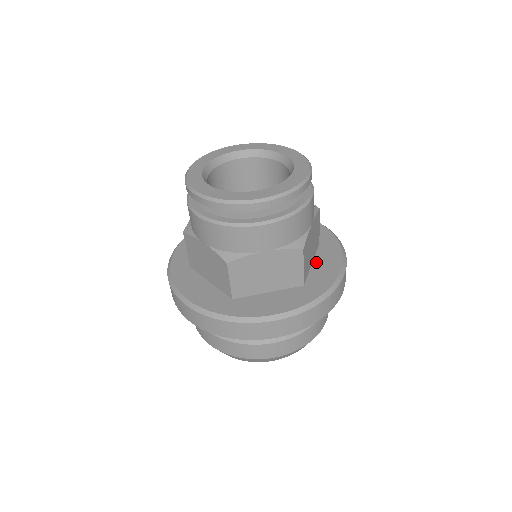
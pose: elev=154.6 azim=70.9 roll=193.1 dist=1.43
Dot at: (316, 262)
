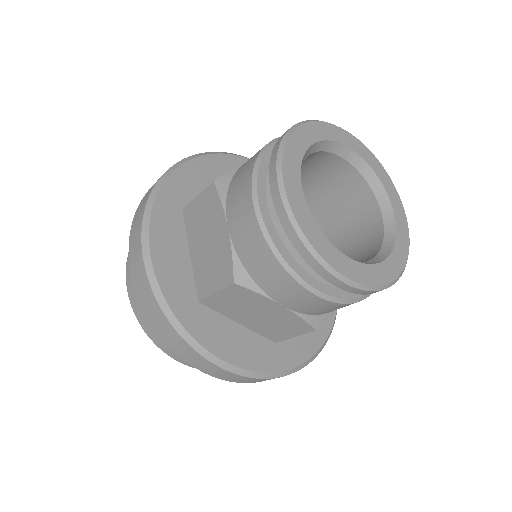
Dot at: occluded
